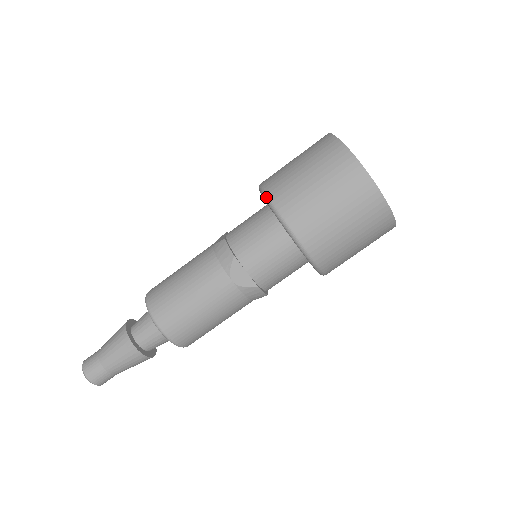
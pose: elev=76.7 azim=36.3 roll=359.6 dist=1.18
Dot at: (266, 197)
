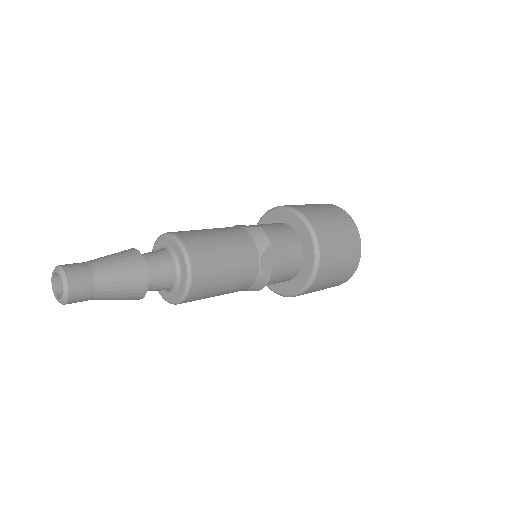
Dot at: (304, 216)
